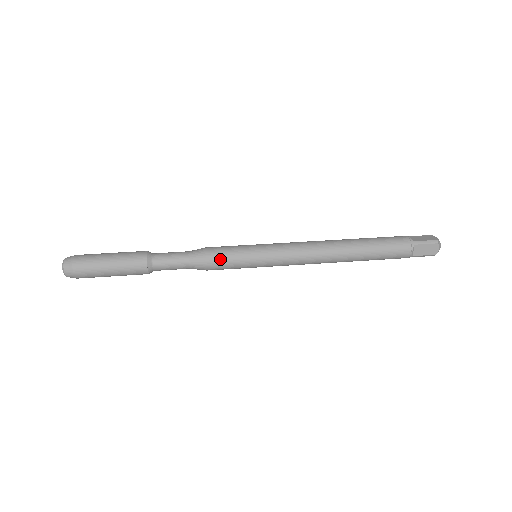
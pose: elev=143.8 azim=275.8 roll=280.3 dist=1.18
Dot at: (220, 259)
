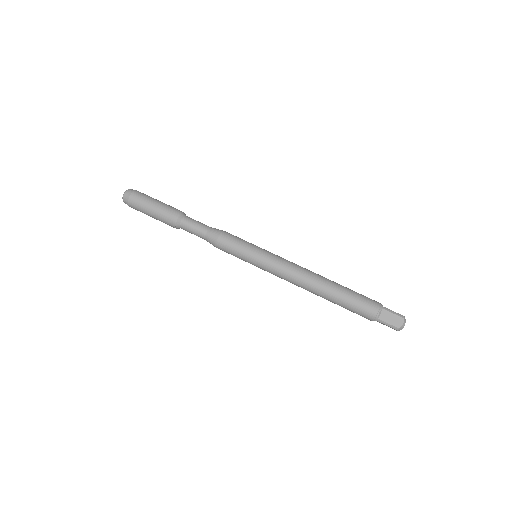
Dot at: (225, 251)
